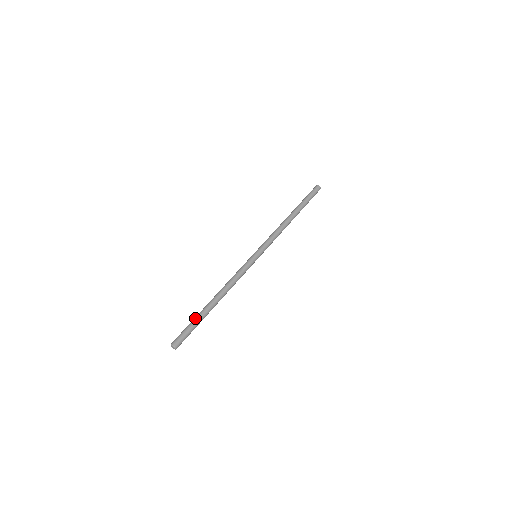
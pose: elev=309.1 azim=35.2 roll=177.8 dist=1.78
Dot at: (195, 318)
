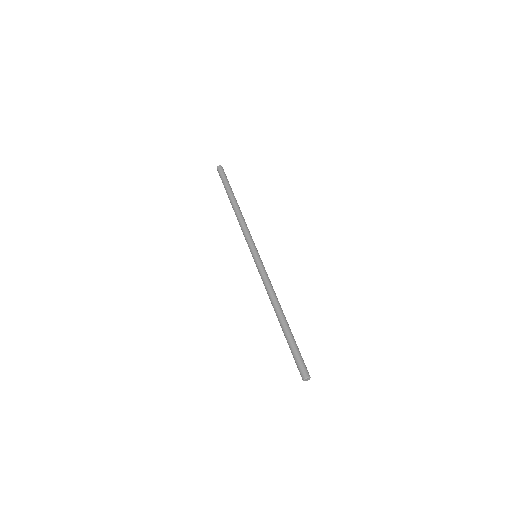
Dot at: (294, 341)
